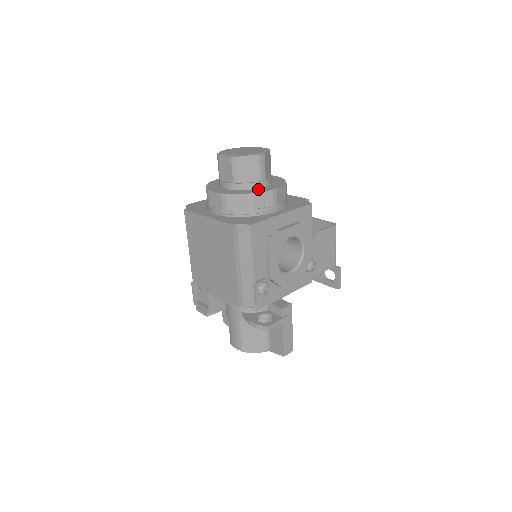
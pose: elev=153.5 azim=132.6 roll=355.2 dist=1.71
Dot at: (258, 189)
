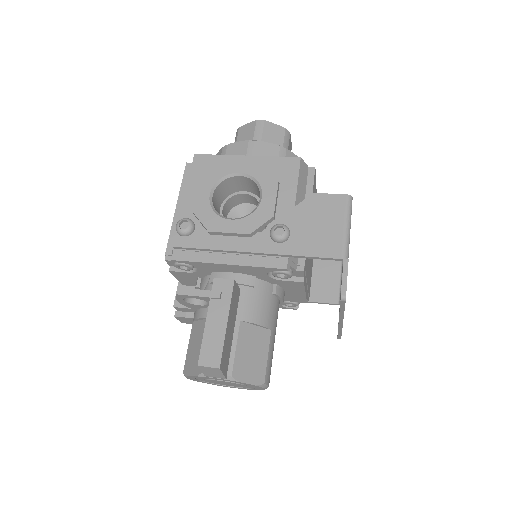
Dot at: occluded
